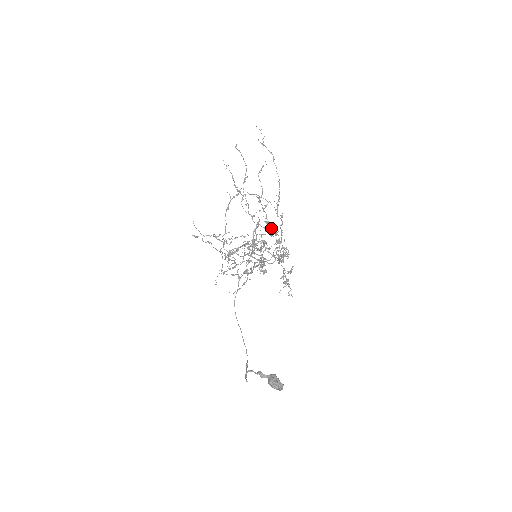
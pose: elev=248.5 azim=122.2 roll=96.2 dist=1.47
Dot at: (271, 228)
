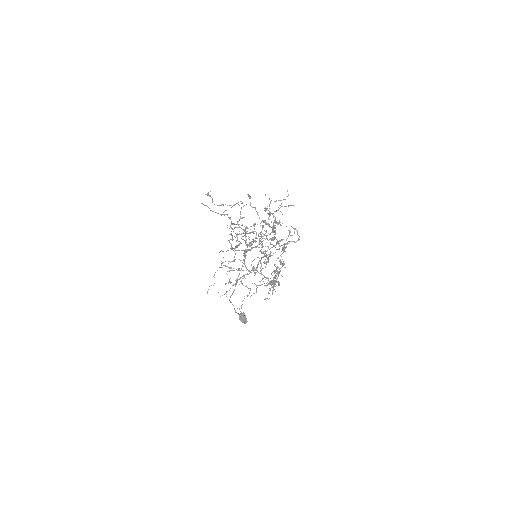
Dot at: (275, 252)
